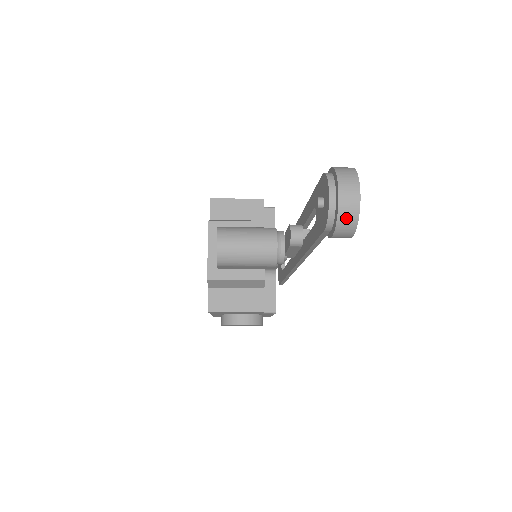
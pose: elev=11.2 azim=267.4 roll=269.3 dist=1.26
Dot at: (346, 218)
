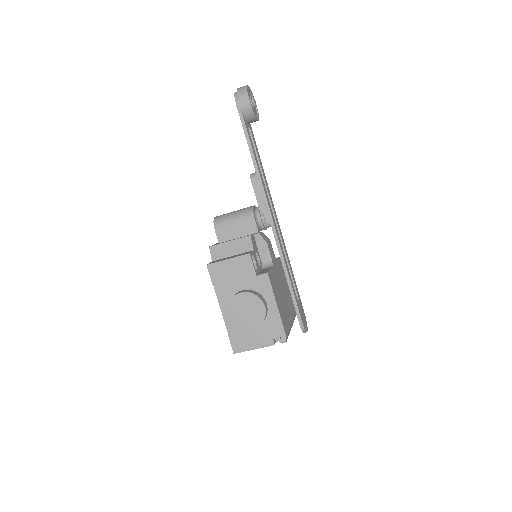
Dot at: (241, 89)
